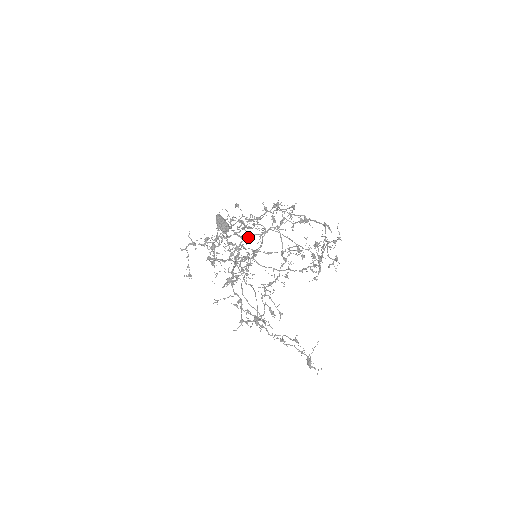
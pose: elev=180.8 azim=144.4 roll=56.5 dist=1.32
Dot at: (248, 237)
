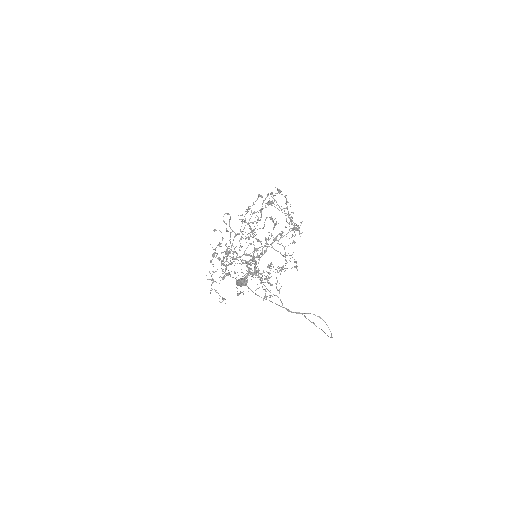
Dot at: (250, 260)
